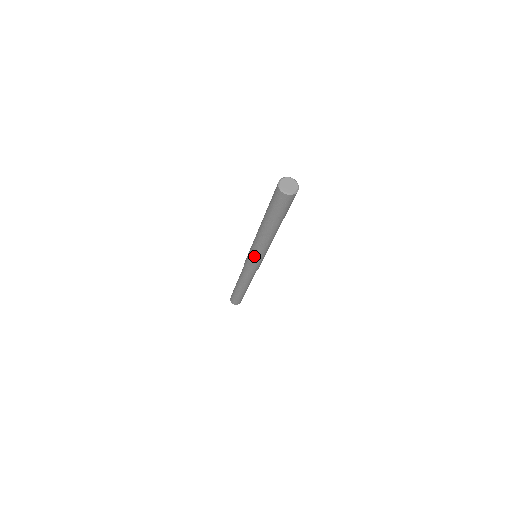
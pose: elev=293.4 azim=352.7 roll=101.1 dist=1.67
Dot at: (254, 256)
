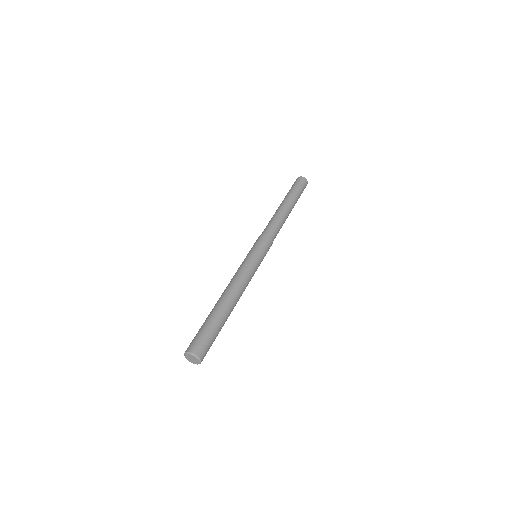
Dot at: occluded
